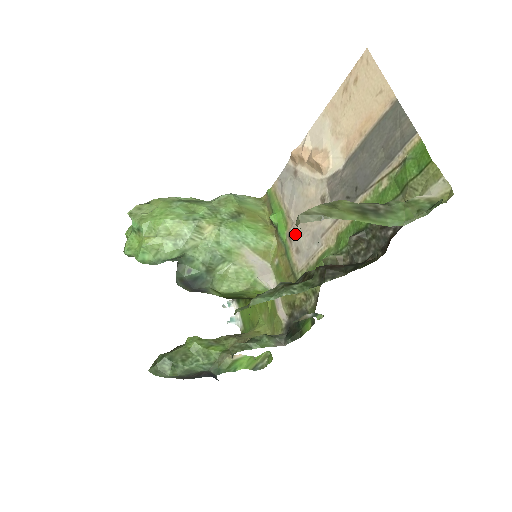
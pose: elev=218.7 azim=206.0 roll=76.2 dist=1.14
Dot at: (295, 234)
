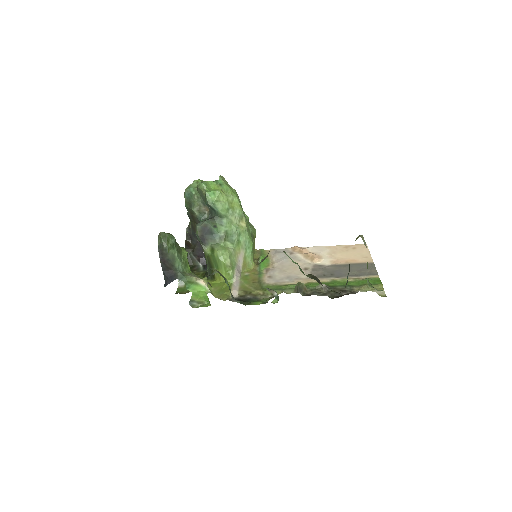
Dot at: (273, 271)
